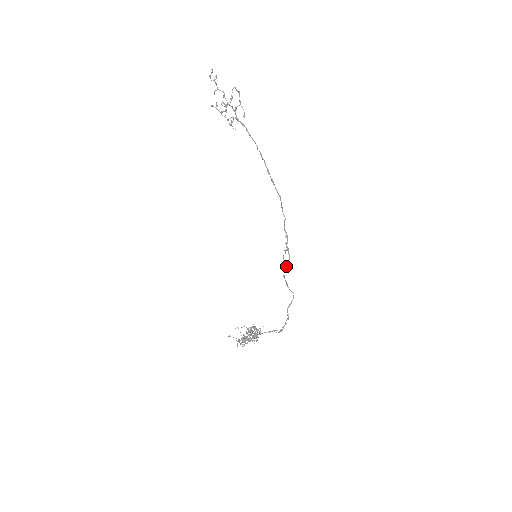
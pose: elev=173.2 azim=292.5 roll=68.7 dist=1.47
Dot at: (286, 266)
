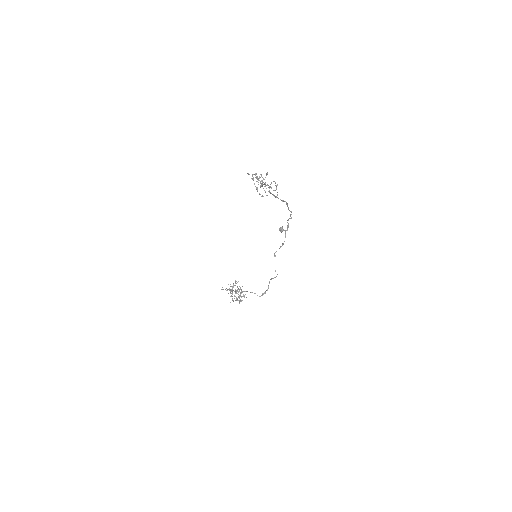
Dot at: (281, 231)
